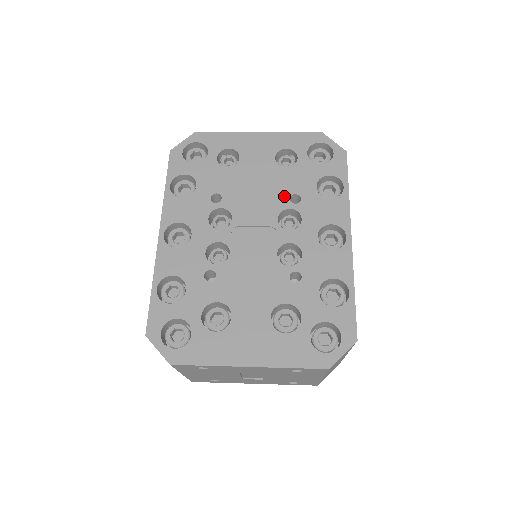
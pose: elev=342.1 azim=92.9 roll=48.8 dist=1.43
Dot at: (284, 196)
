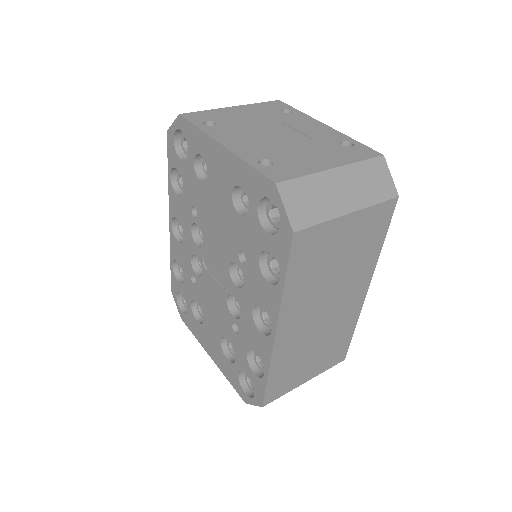
Dot at: (235, 248)
